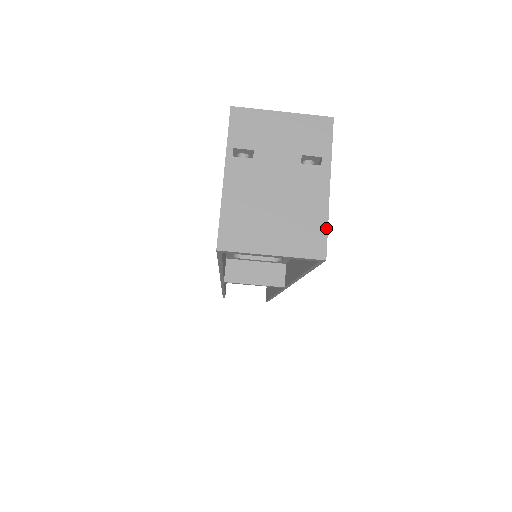
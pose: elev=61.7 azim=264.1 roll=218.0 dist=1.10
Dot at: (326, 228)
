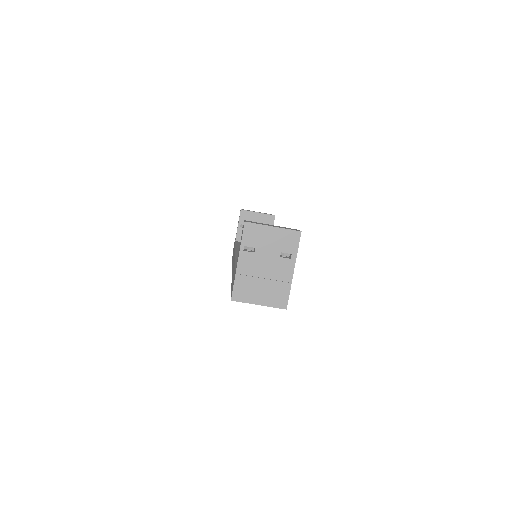
Dot at: (289, 293)
